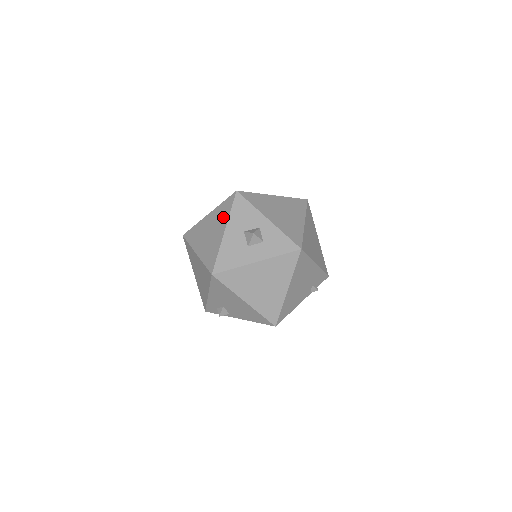
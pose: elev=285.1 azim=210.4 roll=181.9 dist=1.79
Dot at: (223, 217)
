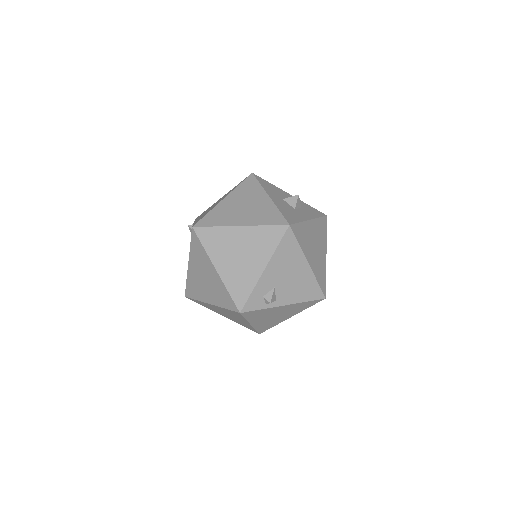
Dot at: (254, 191)
